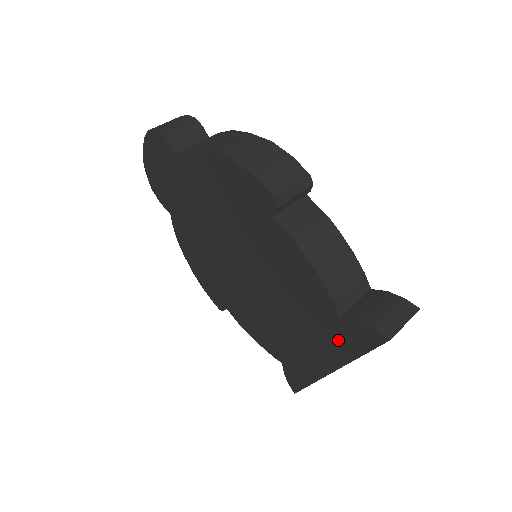
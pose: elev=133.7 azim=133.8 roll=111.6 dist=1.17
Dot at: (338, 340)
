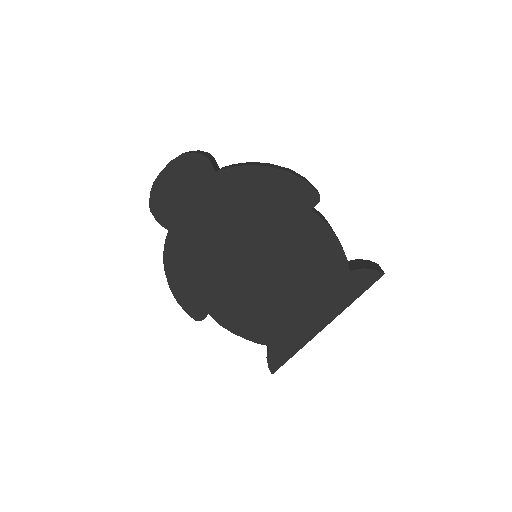
Dot at: (342, 292)
